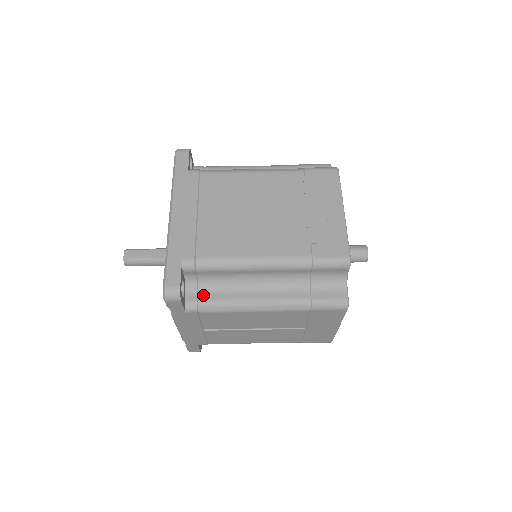
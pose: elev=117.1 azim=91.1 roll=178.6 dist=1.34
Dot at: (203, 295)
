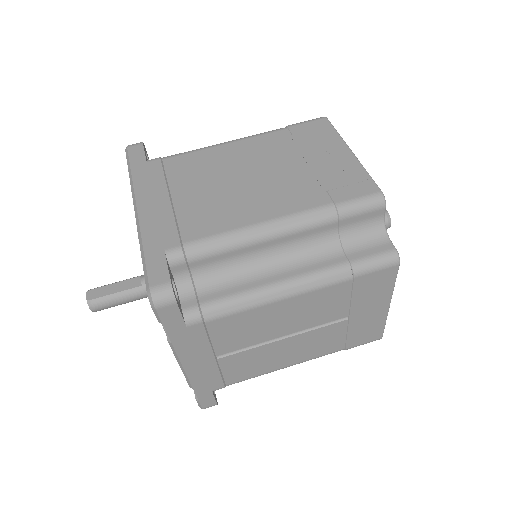
Dot at: (205, 296)
